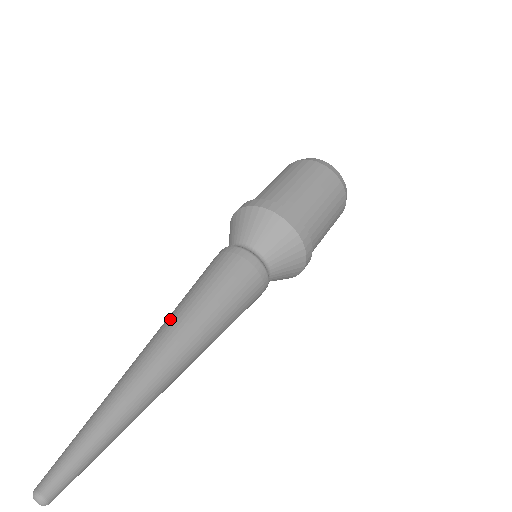
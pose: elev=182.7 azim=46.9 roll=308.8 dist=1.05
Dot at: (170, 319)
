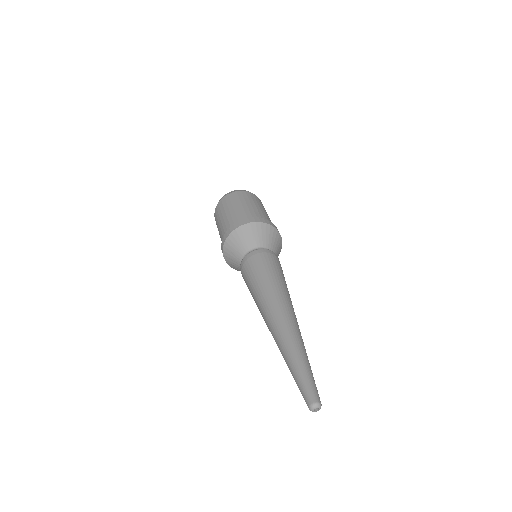
Dot at: (278, 296)
